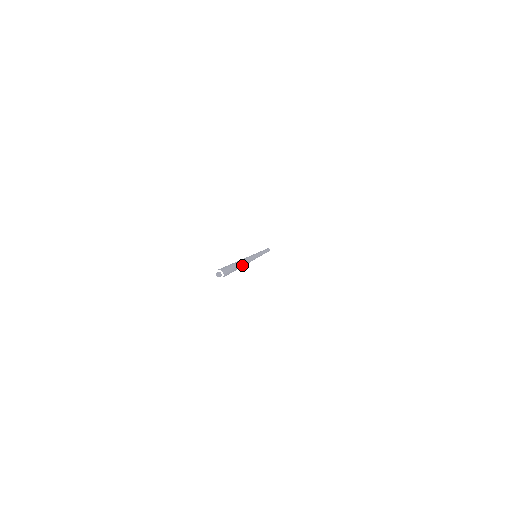
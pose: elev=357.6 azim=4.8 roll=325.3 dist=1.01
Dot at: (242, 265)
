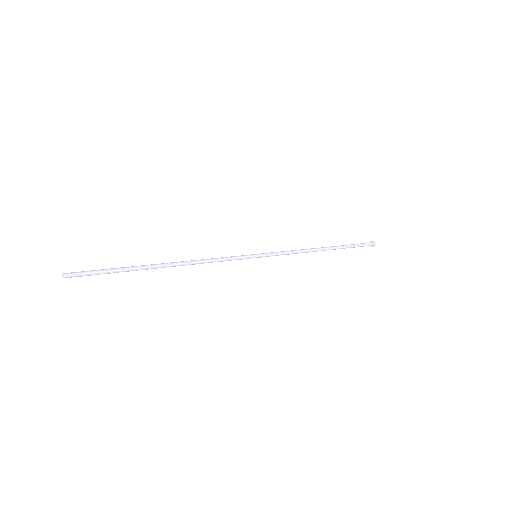
Dot at: (149, 268)
